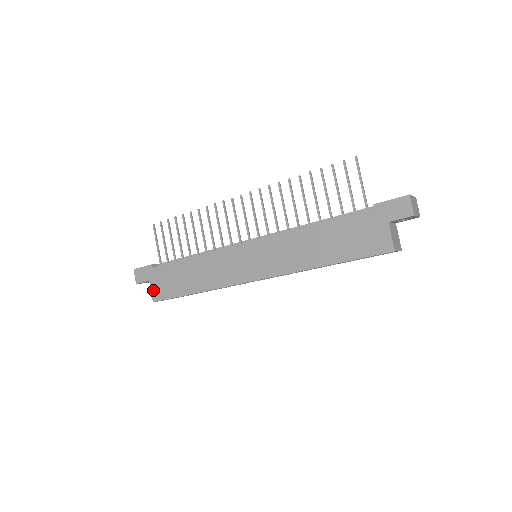
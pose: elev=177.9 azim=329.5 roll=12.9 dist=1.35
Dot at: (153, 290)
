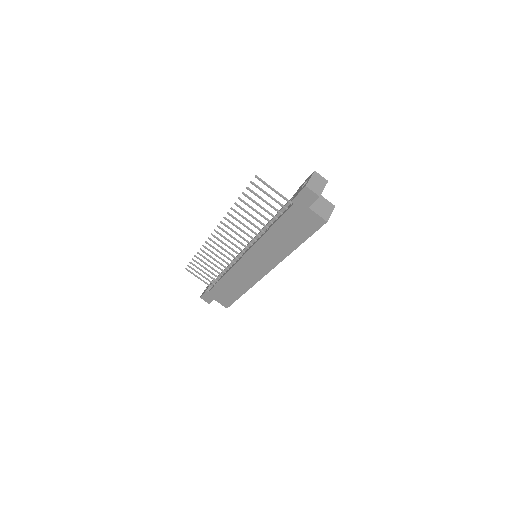
Dot at: (220, 303)
